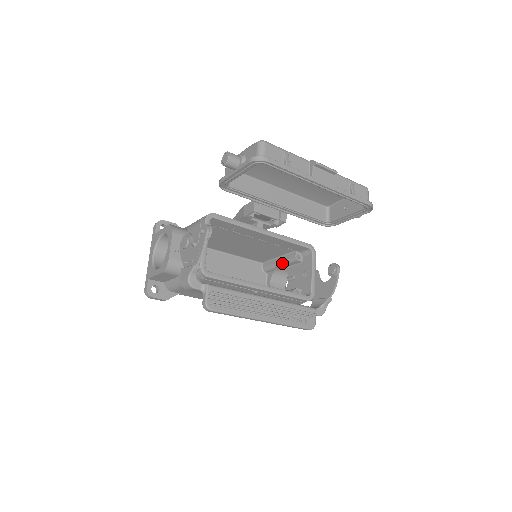
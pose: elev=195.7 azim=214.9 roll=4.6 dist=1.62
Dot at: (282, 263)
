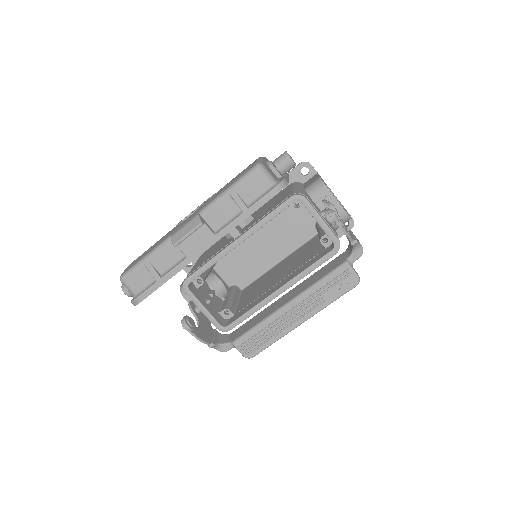
Dot at: occluded
